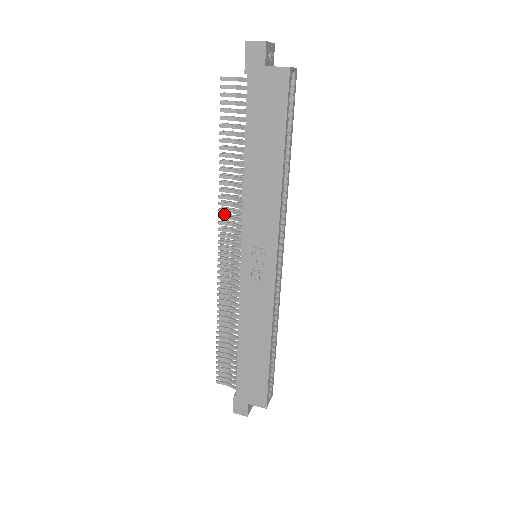
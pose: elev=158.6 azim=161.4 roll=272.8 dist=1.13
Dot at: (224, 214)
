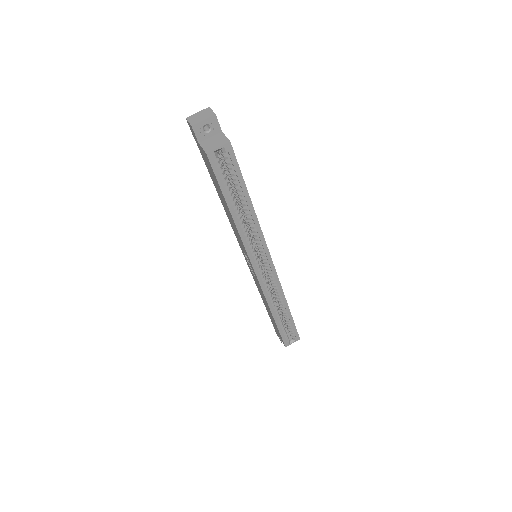
Dot at: occluded
